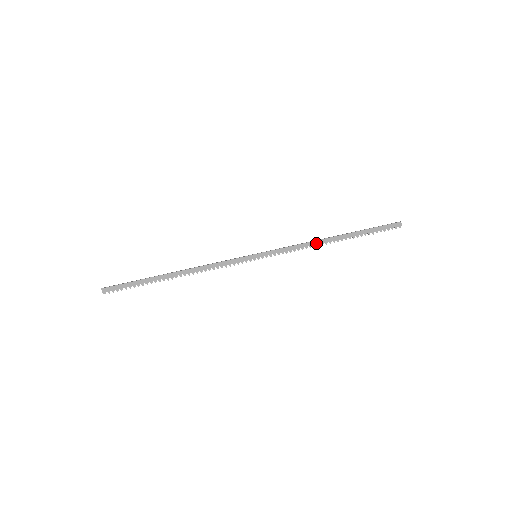
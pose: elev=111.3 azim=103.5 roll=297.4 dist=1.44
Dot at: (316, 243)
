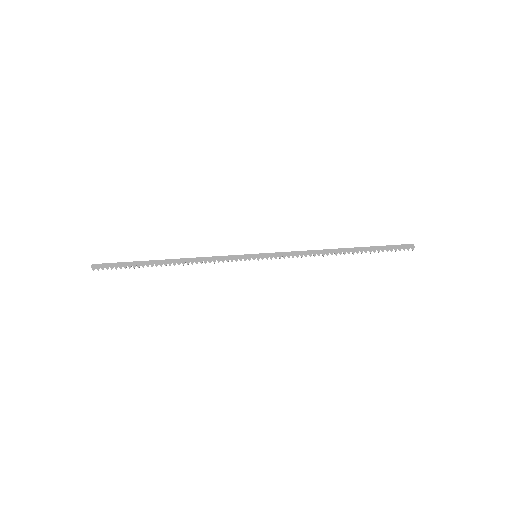
Dot at: (321, 252)
